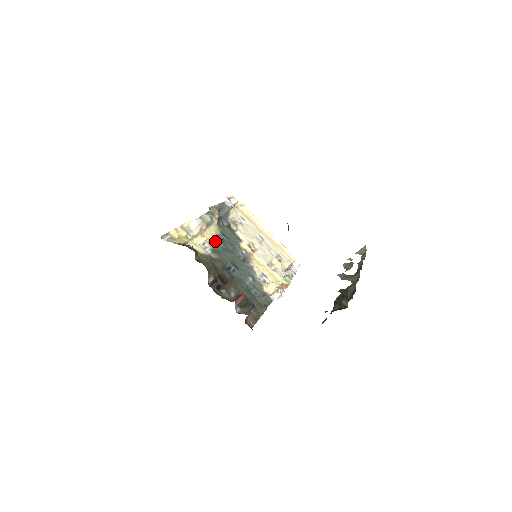
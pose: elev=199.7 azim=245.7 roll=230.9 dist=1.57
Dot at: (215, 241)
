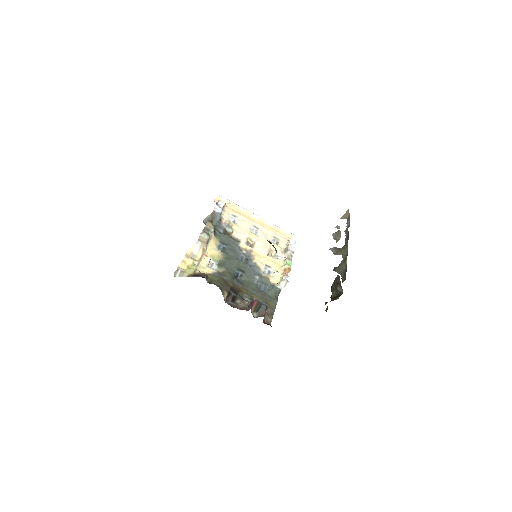
Dot at: (218, 254)
